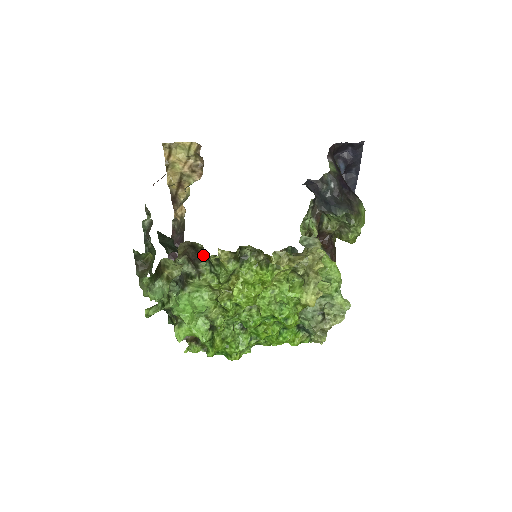
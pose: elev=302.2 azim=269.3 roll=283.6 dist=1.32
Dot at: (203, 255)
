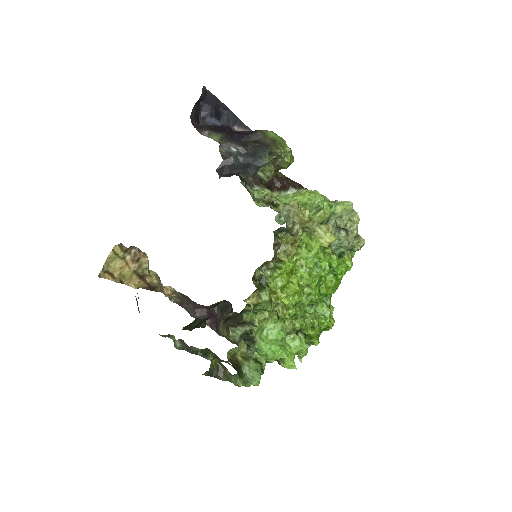
Dot at: (239, 314)
